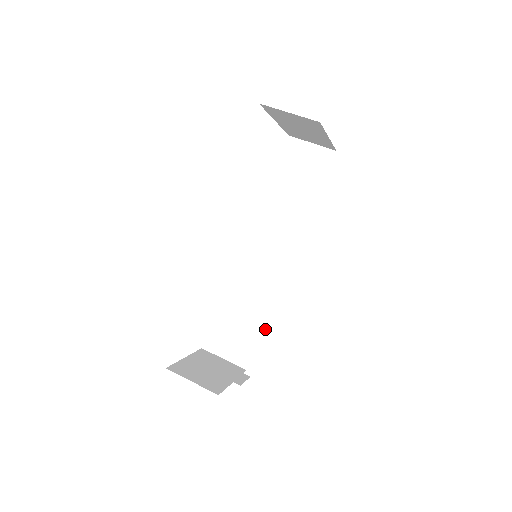
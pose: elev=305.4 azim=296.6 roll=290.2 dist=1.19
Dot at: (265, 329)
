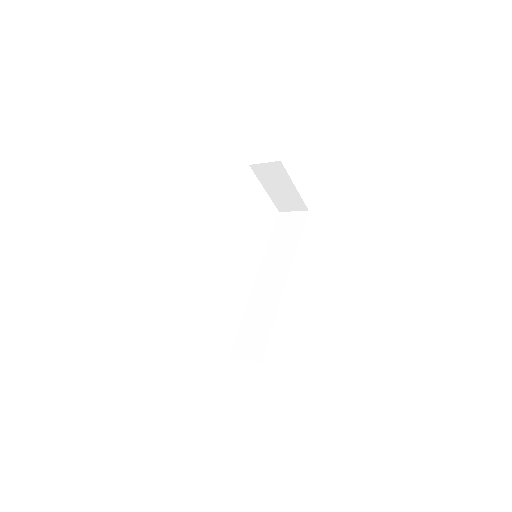
Dot at: (271, 324)
